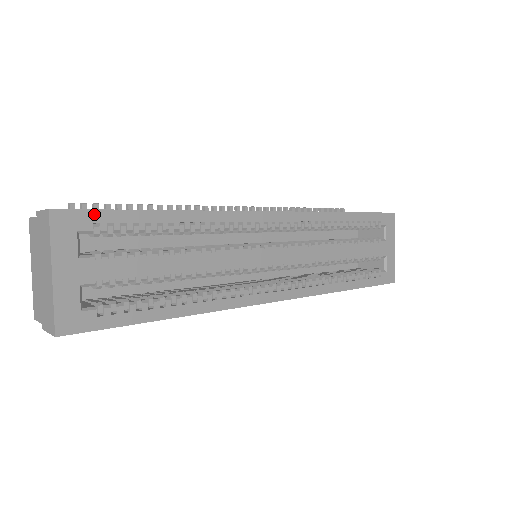
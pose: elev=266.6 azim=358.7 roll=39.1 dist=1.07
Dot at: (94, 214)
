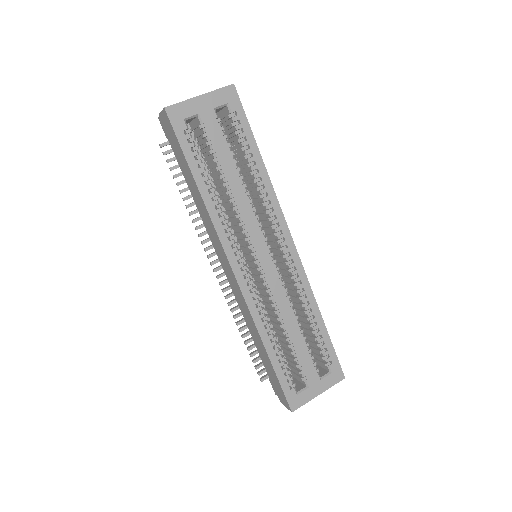
Dot at: (241, 110)
